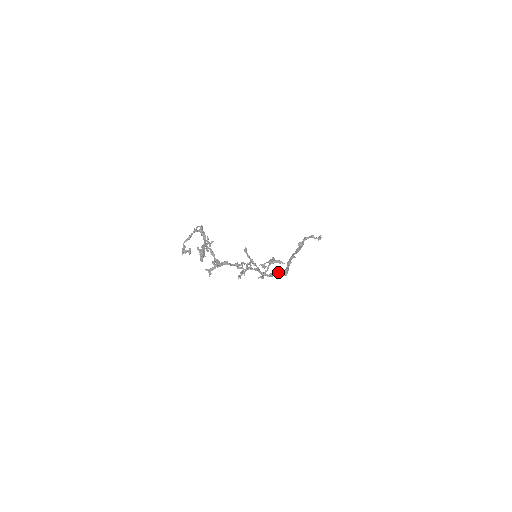
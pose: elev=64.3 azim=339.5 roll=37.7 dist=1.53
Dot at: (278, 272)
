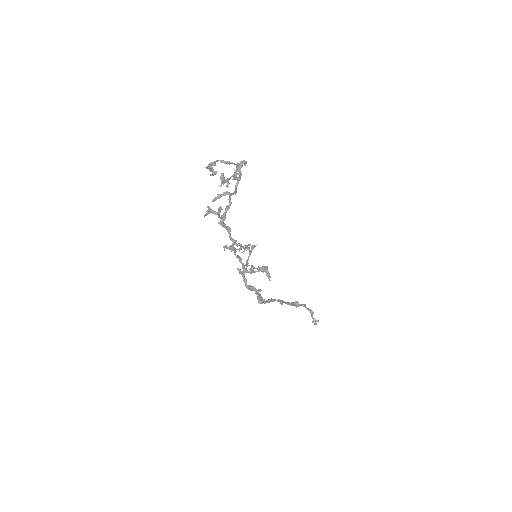
Dot at: (257, 292)
